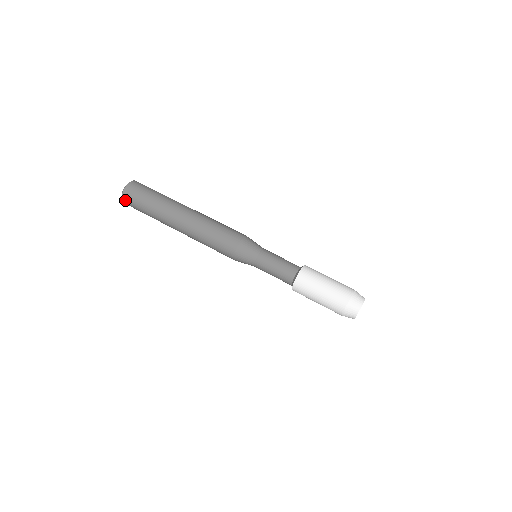
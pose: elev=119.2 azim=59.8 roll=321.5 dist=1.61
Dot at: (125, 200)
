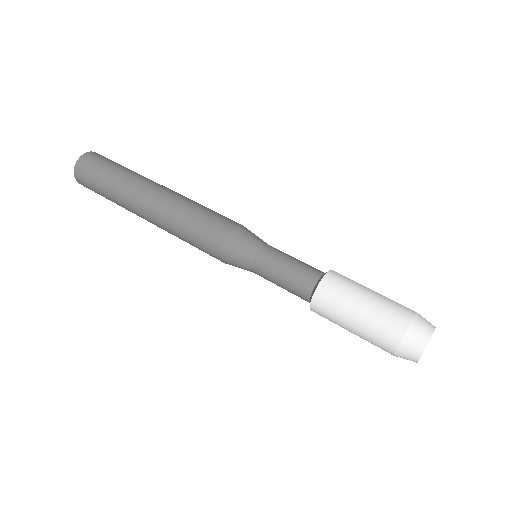
Dot at: (77, 174)
